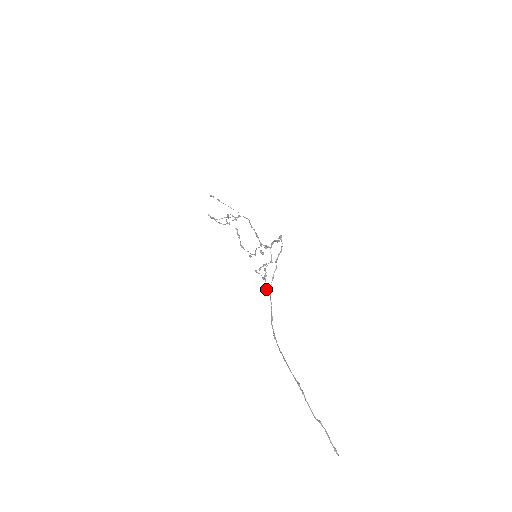
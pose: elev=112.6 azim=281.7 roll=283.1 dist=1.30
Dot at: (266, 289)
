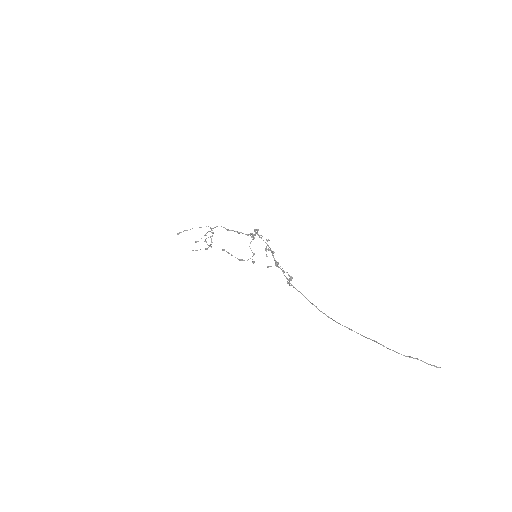
Dot at: occluded
